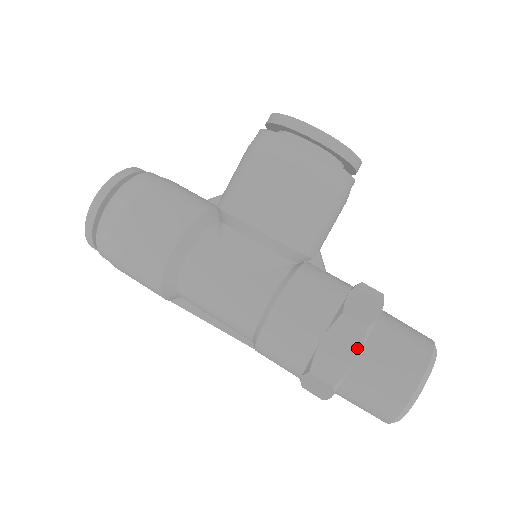
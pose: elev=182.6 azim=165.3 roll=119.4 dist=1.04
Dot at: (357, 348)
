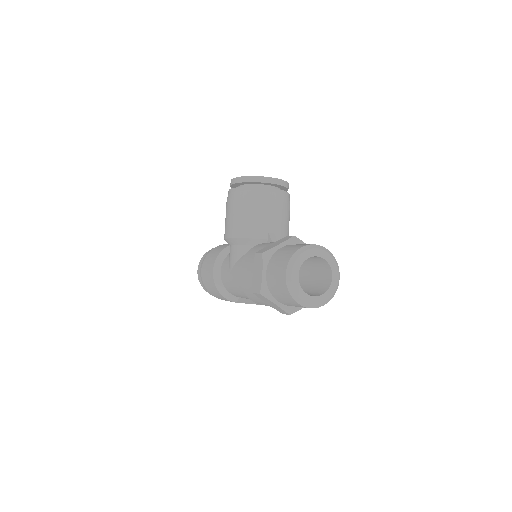
Dot at: (262, 267)
